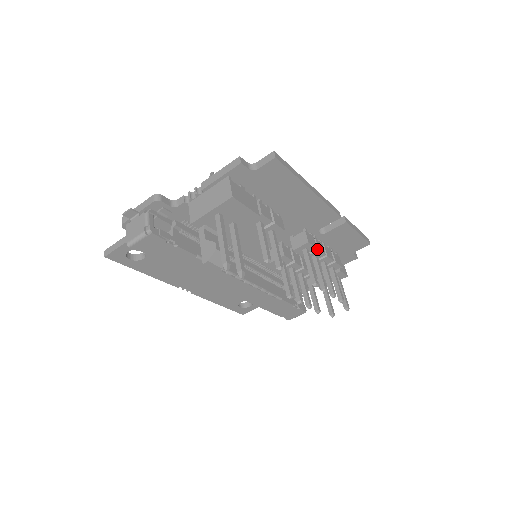
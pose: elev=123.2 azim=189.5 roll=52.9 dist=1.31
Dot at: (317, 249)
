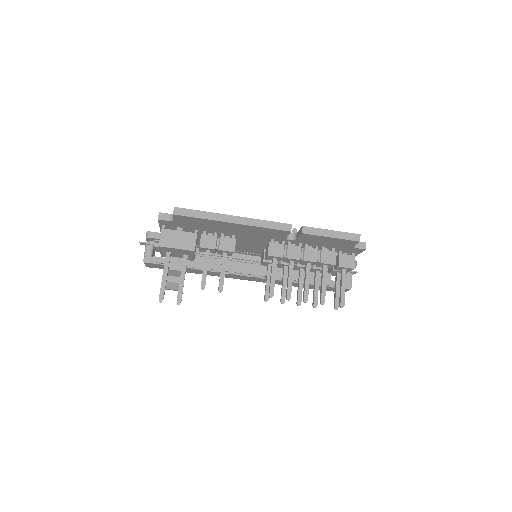
Dot at: (286, 257)
